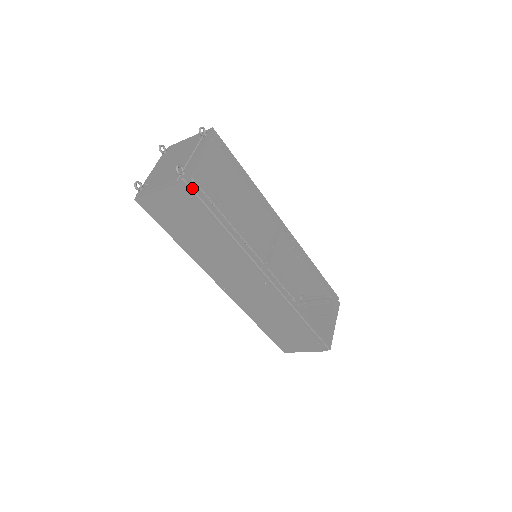
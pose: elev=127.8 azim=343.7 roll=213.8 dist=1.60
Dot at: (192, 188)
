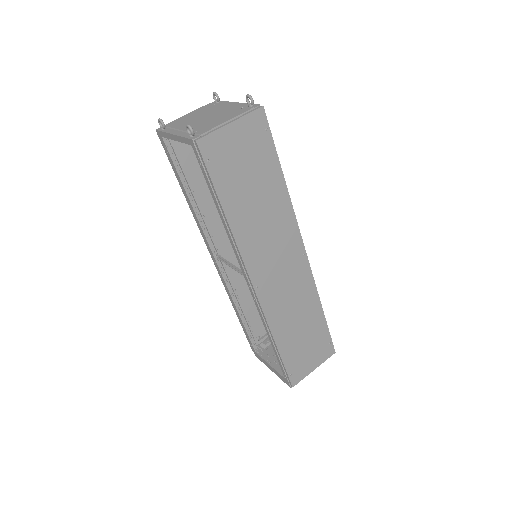
Dot at: (264, 120)
